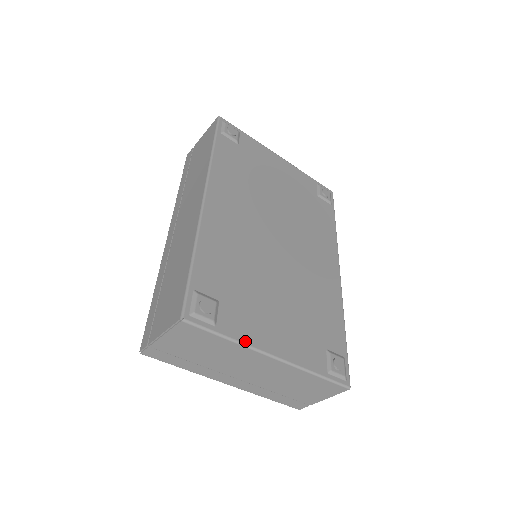
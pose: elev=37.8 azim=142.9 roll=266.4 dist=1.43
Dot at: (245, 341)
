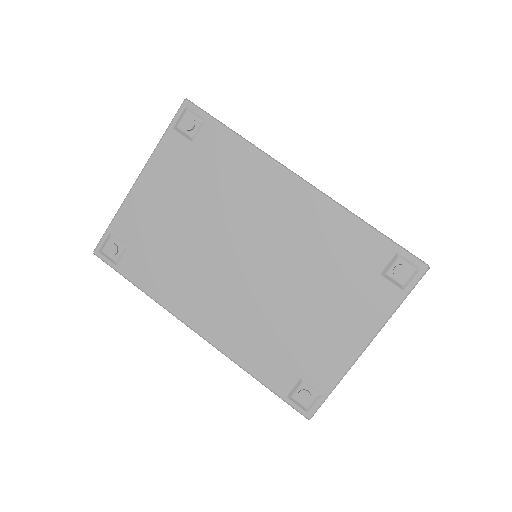
Dot at: (343, 372)
